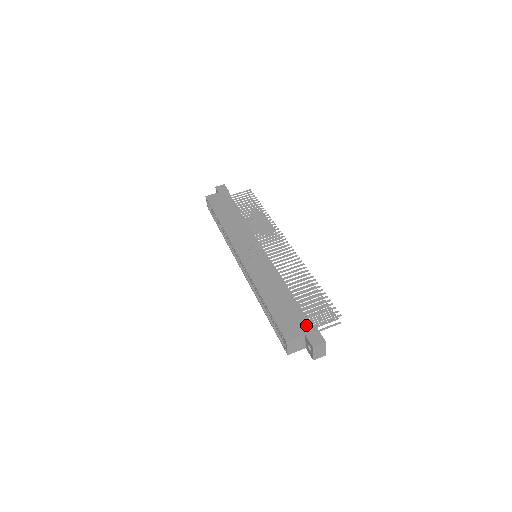
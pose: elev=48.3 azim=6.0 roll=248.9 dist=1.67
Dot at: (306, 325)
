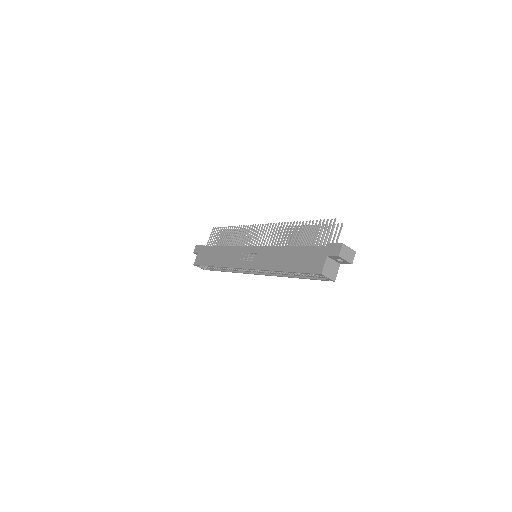
Dot at: (321, 251)
